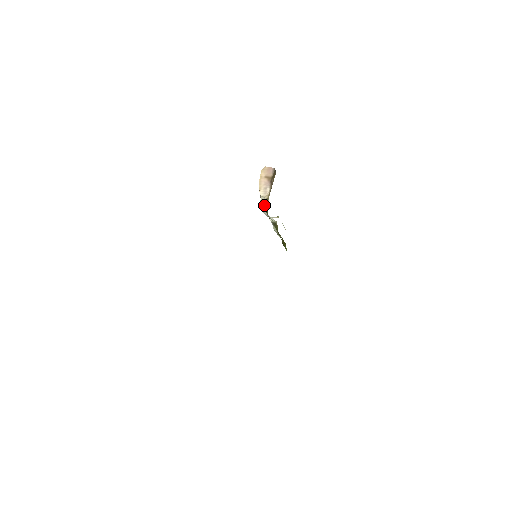
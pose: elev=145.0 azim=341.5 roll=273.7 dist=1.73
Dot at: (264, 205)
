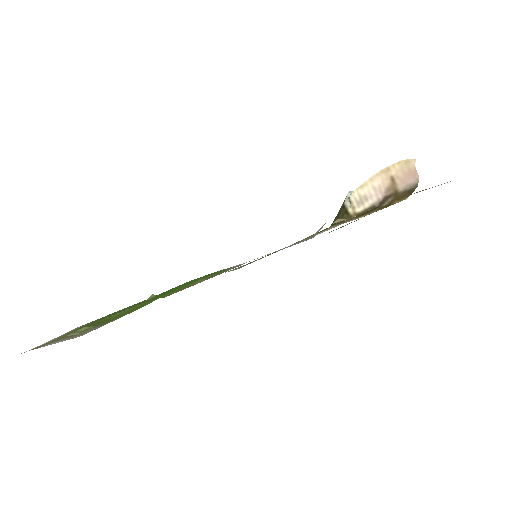
Dot at: (340, 211)
